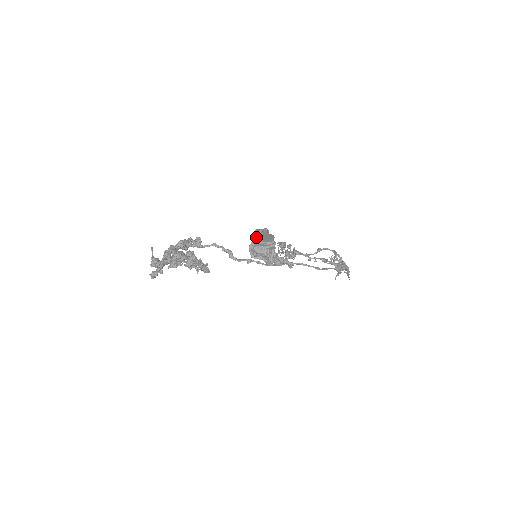
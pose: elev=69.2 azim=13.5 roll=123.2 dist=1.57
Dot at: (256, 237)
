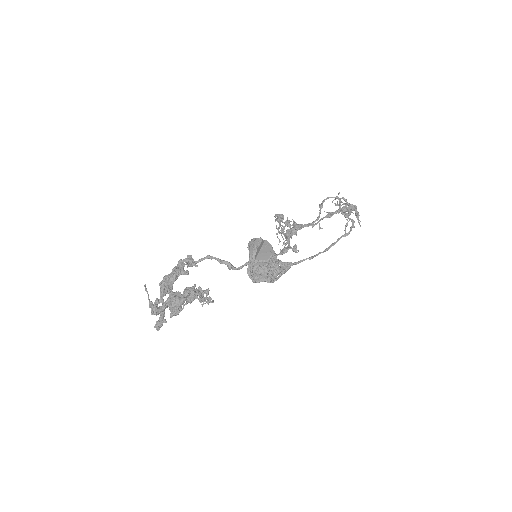
Dot at: (252, 258)
